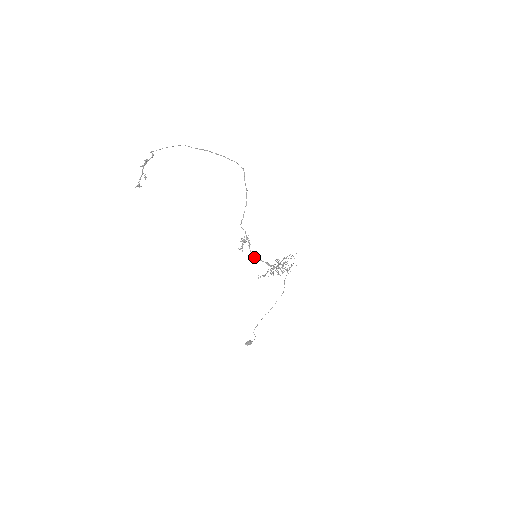
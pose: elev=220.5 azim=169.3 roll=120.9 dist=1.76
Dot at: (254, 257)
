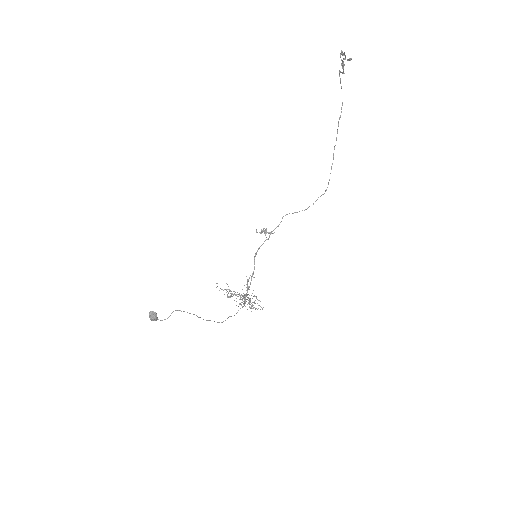
Dot at: (256, 253)
